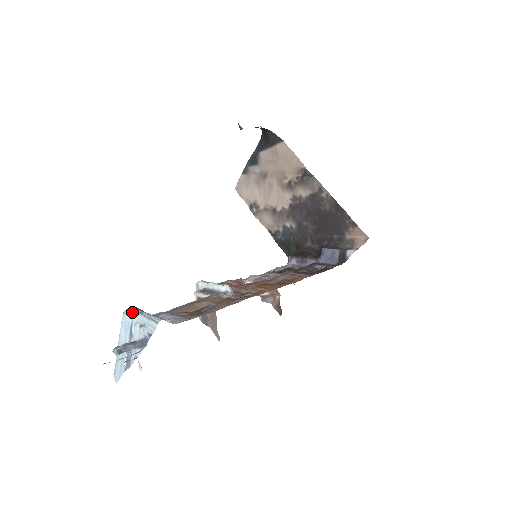
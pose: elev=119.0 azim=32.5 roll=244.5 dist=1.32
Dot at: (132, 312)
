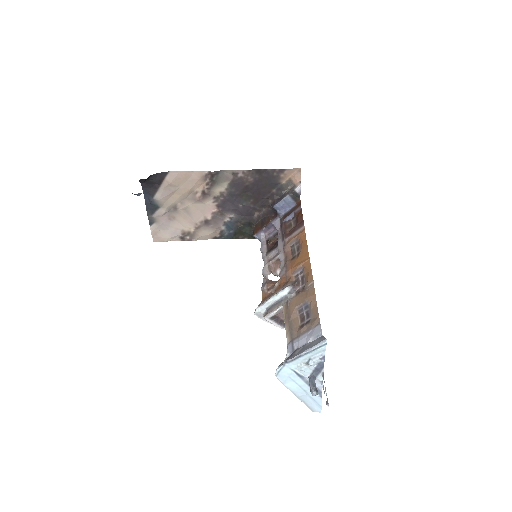
Dot at: (287, 366)
